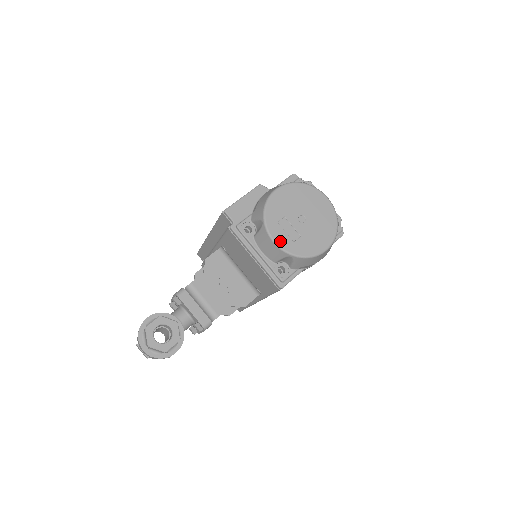
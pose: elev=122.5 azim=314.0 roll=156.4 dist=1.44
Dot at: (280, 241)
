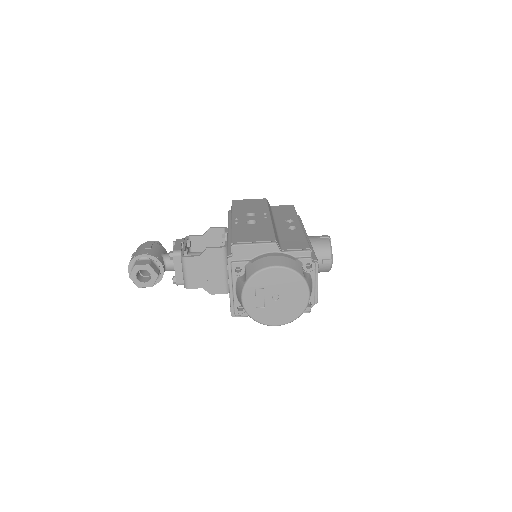
Dot at: (246, 301)
